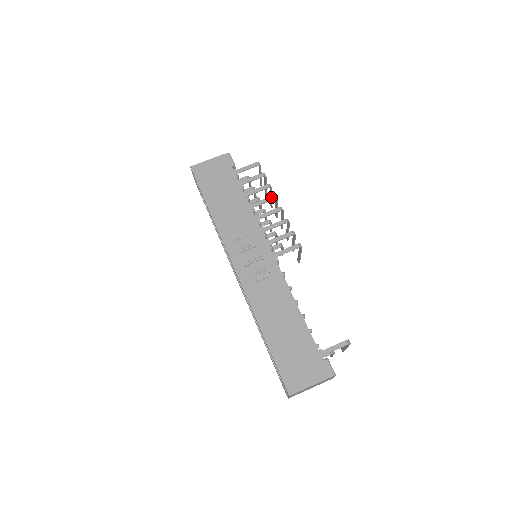
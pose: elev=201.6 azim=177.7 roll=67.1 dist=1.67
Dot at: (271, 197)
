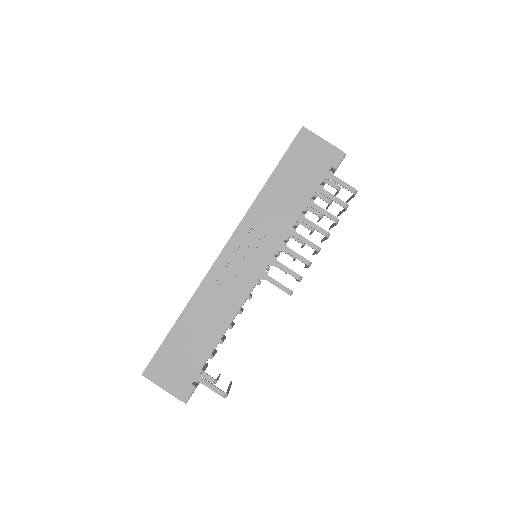
Dot at: (325, 231)
